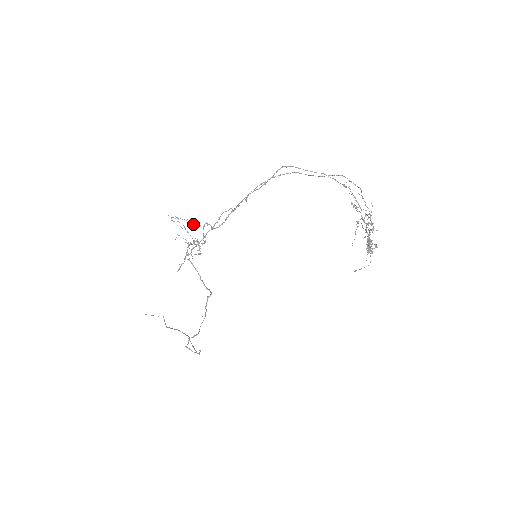
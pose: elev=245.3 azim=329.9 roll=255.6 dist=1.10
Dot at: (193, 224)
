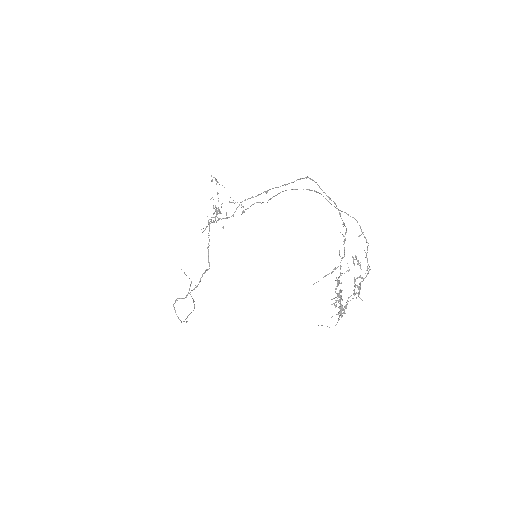
Dot at: occluded
